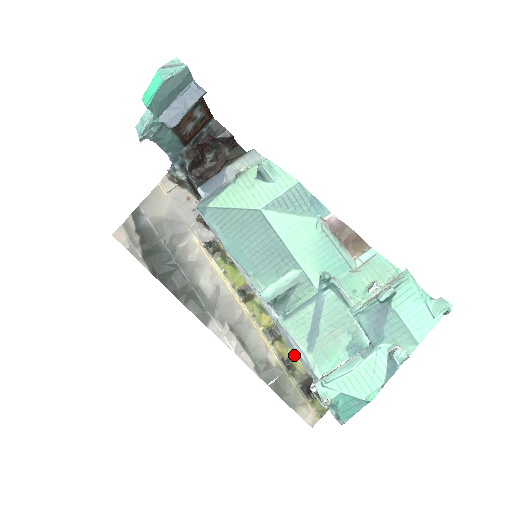
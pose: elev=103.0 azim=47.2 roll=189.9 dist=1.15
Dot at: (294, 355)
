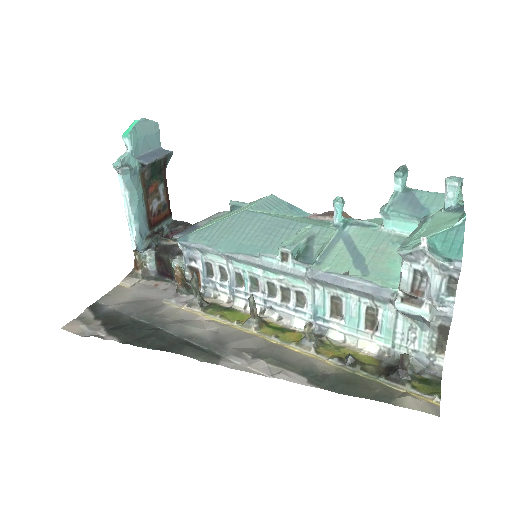
Dot at: (351, 351)
